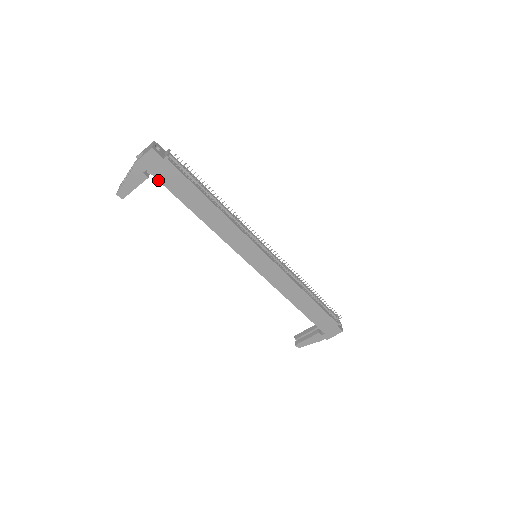
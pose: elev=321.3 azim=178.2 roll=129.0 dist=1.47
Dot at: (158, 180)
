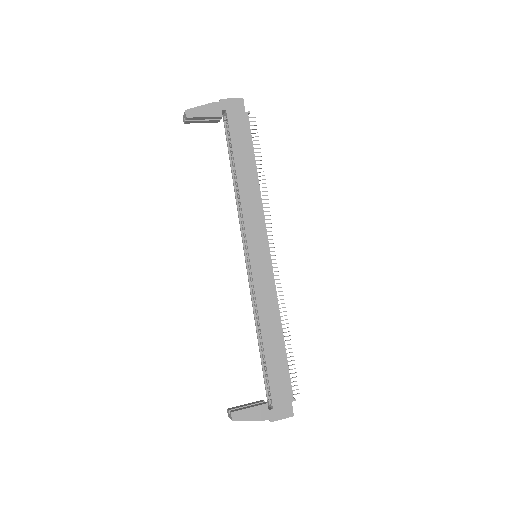
Dot at: (228, 124)
